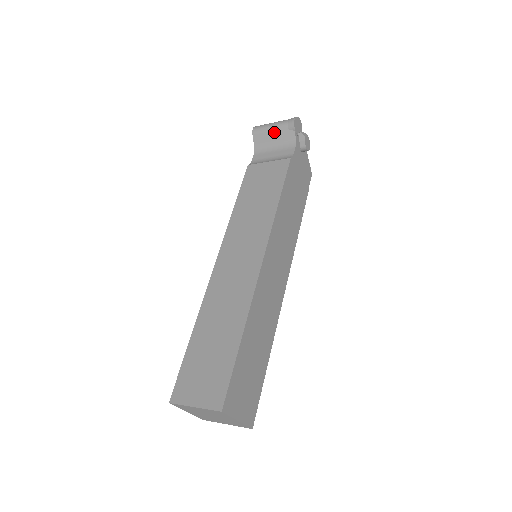
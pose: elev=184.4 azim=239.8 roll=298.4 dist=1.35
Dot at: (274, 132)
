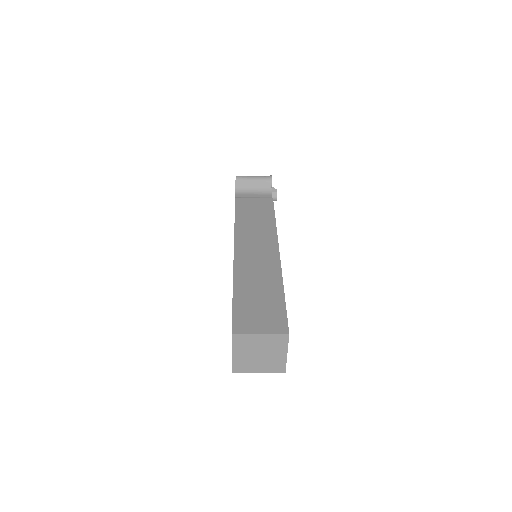
Dot at: (254, 181)
